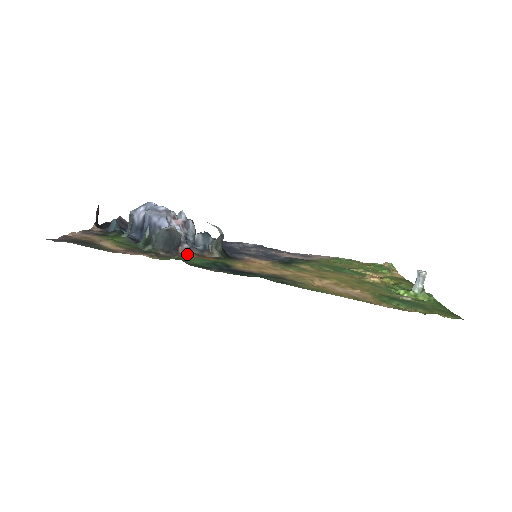
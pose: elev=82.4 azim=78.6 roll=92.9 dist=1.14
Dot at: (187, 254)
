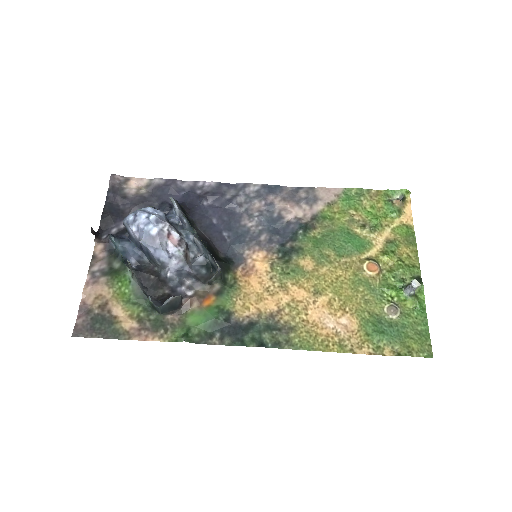
Dot at: (191, 303)
